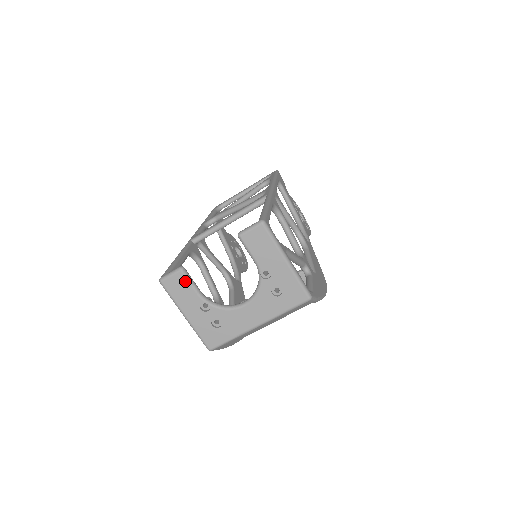
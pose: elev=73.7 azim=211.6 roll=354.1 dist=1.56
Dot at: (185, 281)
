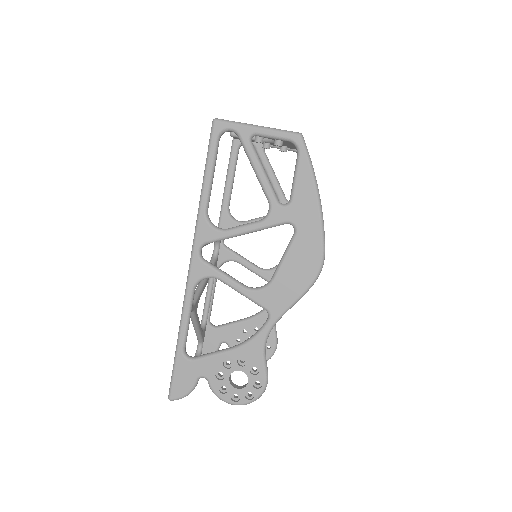
Dot at: occluded
